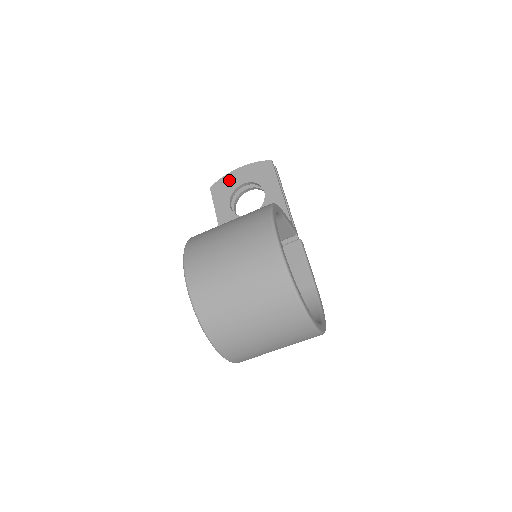
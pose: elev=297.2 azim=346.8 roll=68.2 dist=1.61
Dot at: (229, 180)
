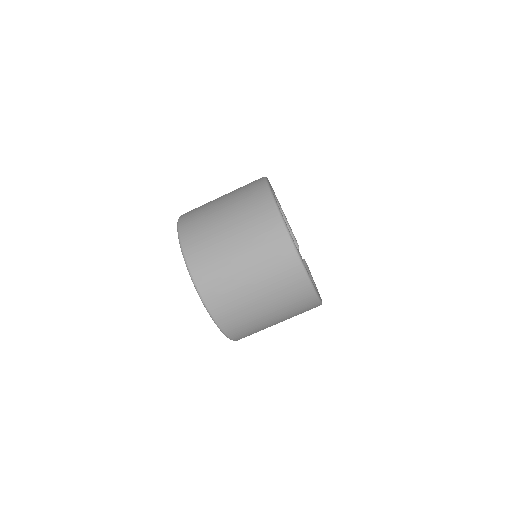
Dot at: occluded
